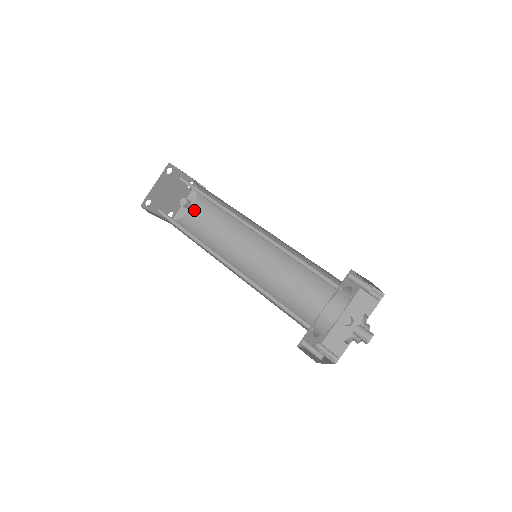
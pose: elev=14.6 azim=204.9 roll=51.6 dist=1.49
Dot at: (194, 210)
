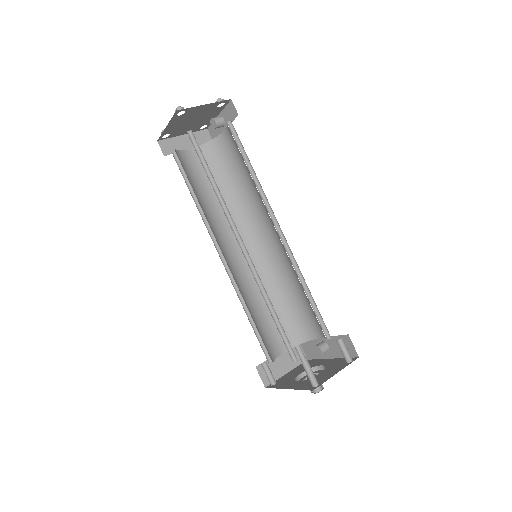
Dot at: (226, 135)
